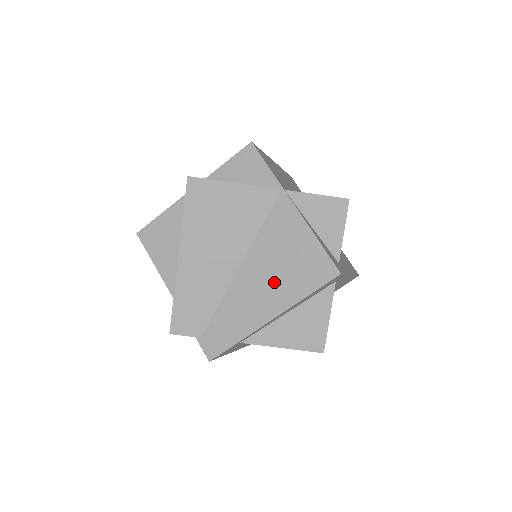
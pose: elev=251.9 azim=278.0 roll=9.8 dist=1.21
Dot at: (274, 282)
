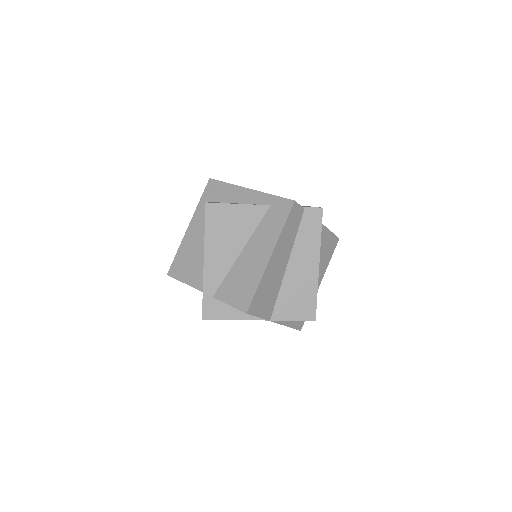
Dot at: occluded
